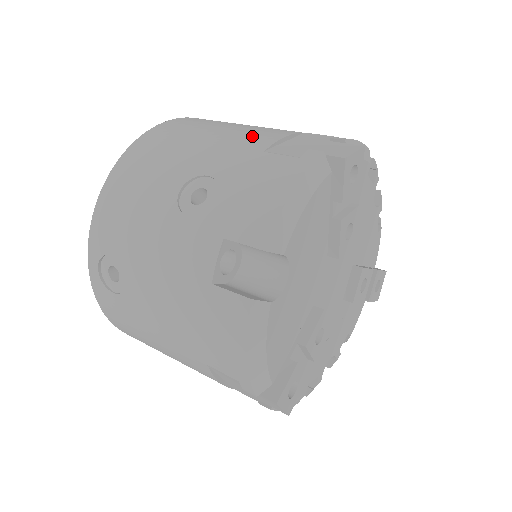
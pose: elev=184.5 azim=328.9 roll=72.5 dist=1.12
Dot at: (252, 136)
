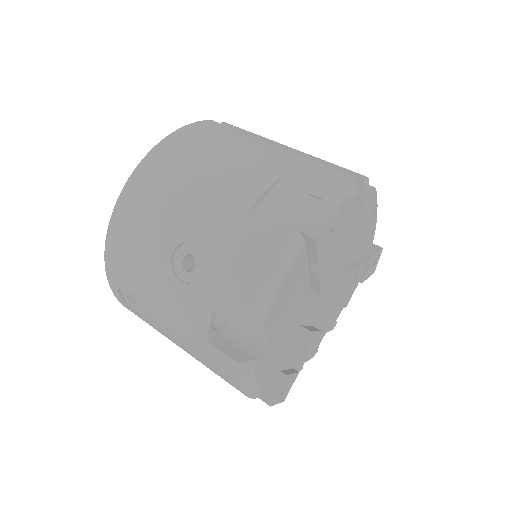
Dot at: (234, 189)
